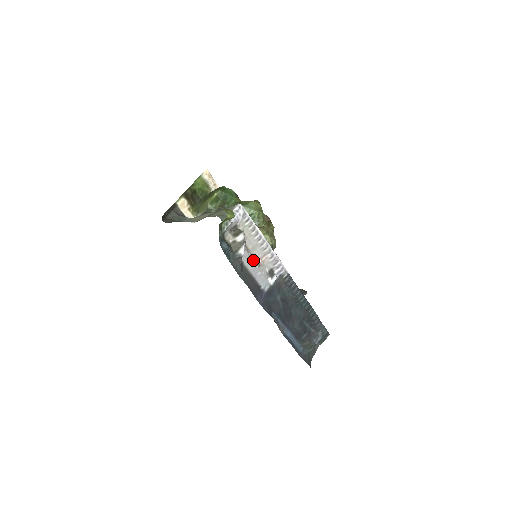
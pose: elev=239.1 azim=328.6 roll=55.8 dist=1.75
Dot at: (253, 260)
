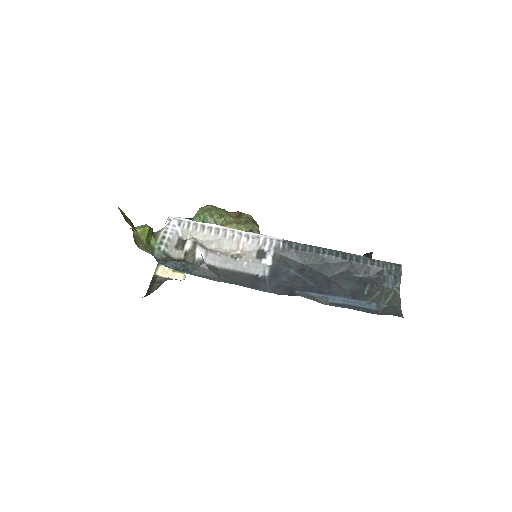
Dot at: (228, 256)
